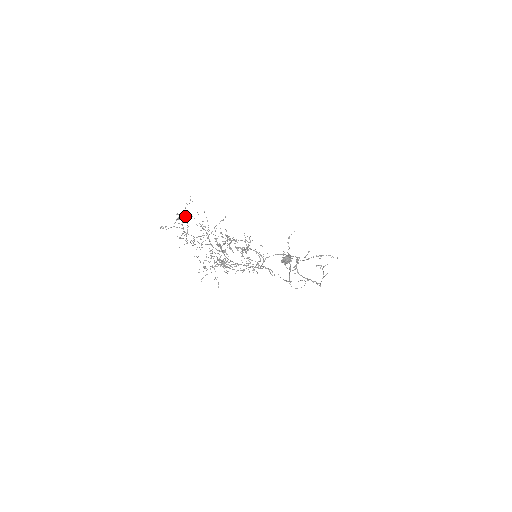
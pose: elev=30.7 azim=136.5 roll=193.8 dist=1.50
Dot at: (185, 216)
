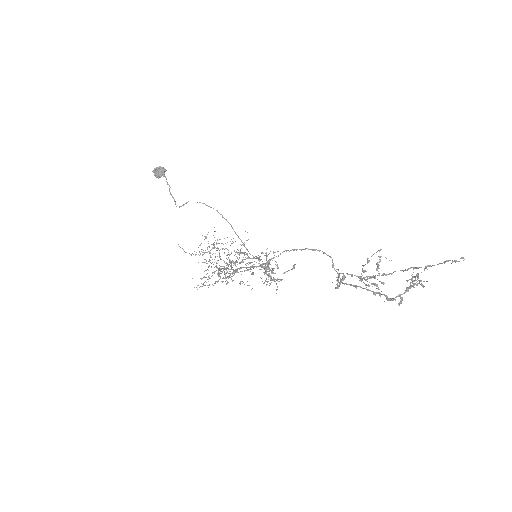
Dot at: occluded
